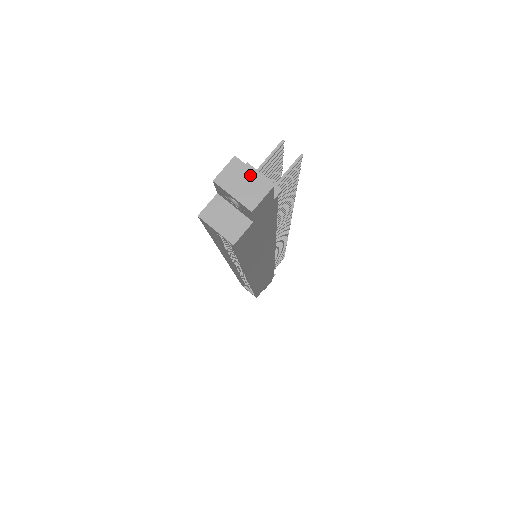
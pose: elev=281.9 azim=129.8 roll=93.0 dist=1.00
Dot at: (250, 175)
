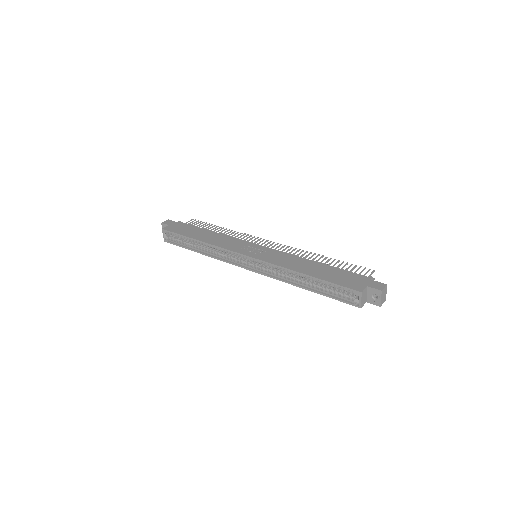
Dot at: (386, 293)
